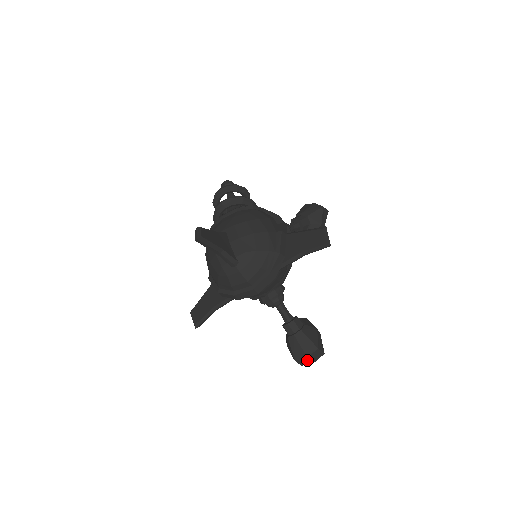
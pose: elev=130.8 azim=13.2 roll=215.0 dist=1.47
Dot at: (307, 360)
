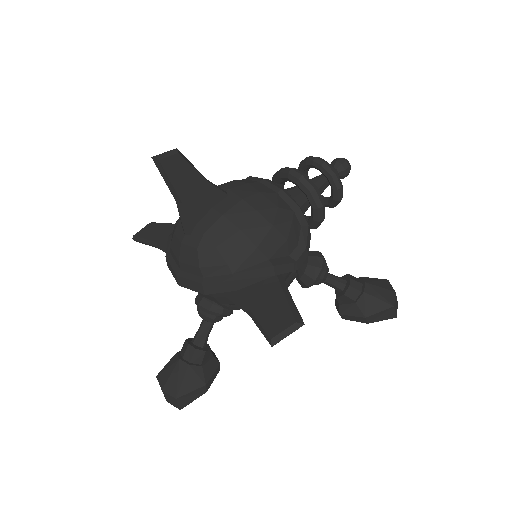
Dot at: (163, 391)
